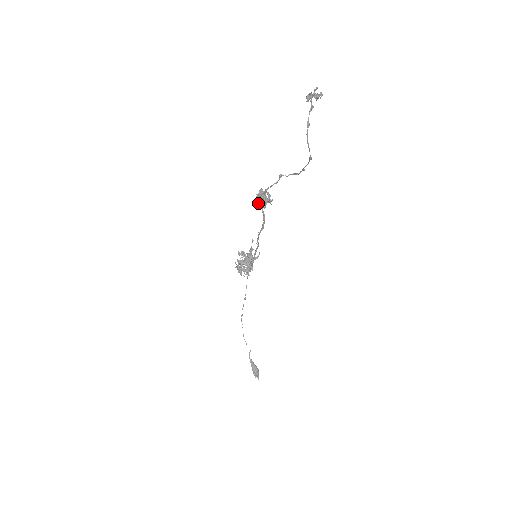
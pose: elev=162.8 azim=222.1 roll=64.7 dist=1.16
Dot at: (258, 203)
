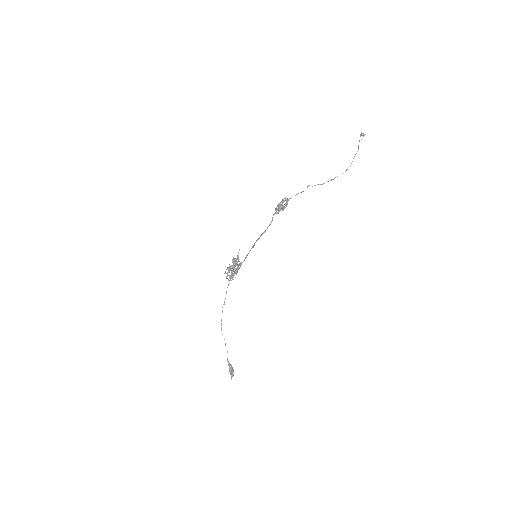
Dot at: (281, 208)
